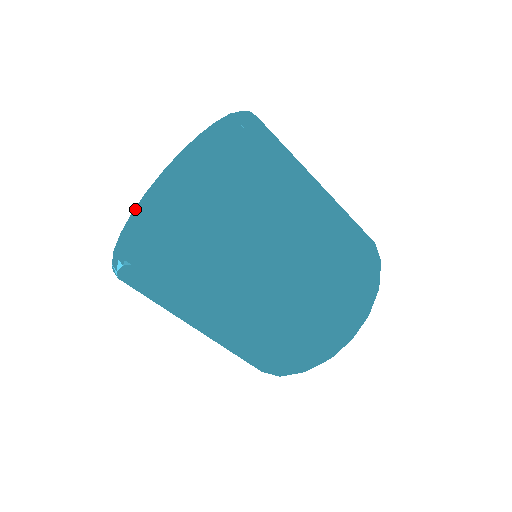
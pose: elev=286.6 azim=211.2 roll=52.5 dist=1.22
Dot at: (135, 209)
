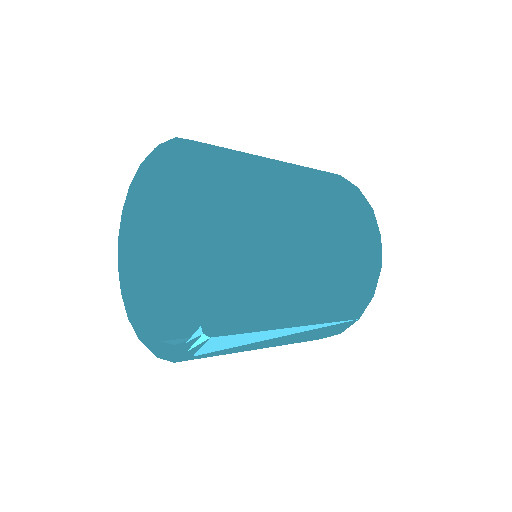
Dot at: (137, 333)
